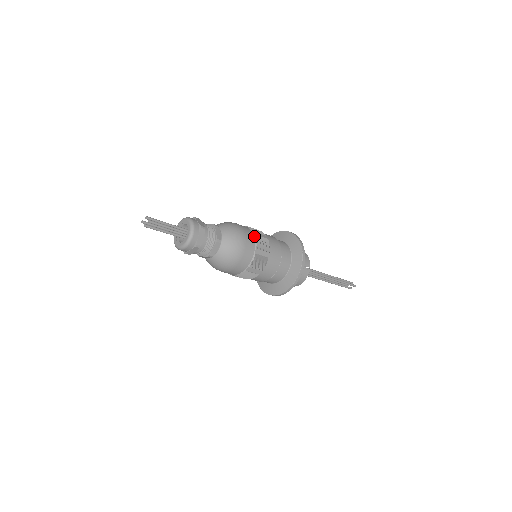
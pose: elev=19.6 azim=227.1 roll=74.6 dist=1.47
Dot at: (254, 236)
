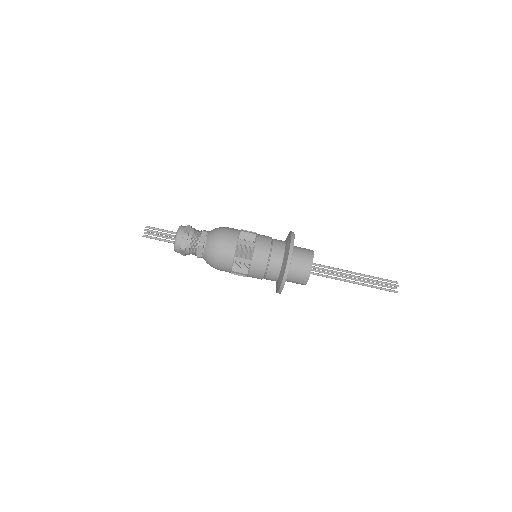
Dot at: occluded
